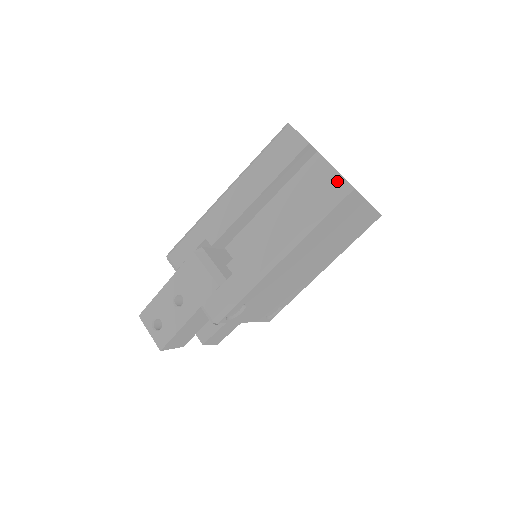
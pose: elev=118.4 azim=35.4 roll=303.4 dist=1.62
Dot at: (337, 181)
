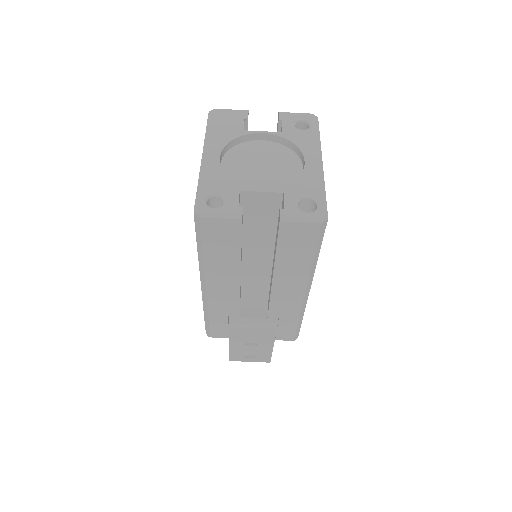
Dot at: (307, 229)
